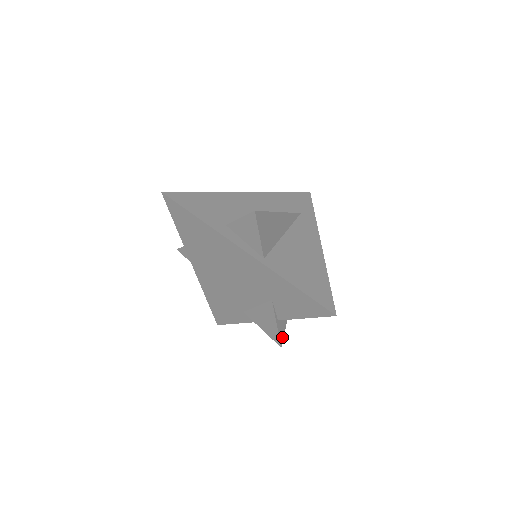
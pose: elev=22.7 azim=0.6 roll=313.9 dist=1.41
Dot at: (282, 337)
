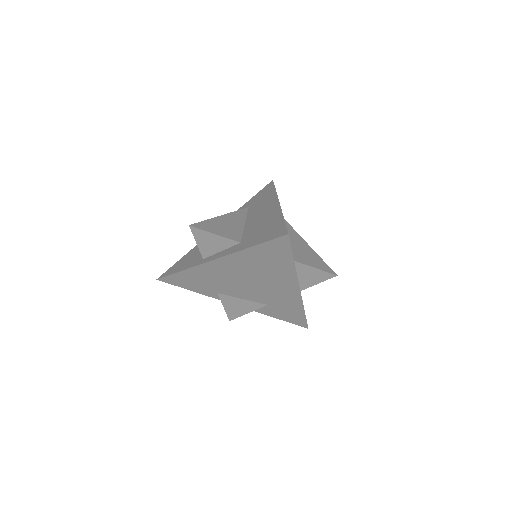
Dot at: occluded
